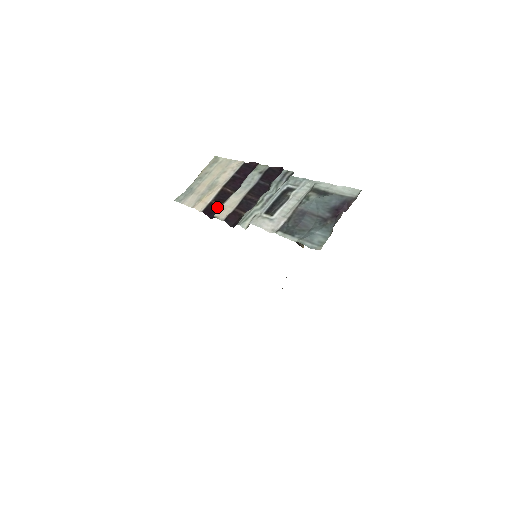
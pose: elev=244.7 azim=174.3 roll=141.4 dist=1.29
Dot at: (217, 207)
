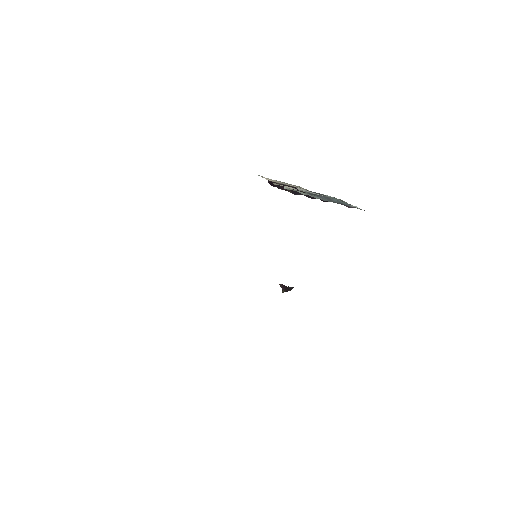
Dot at: occluded
